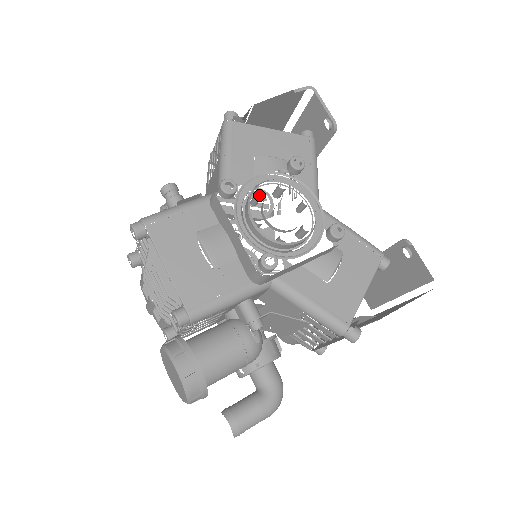
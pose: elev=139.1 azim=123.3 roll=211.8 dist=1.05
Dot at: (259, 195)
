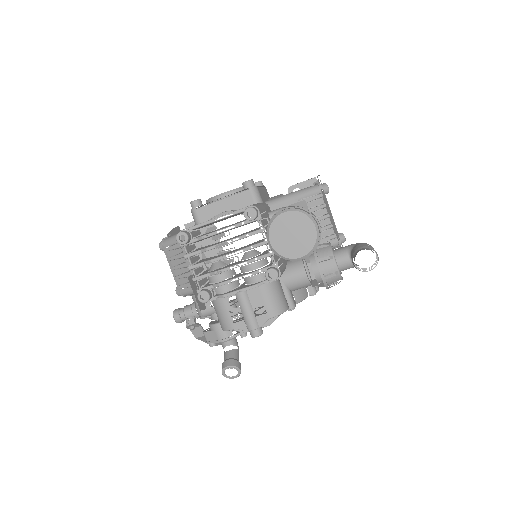
Dot at: occluded
